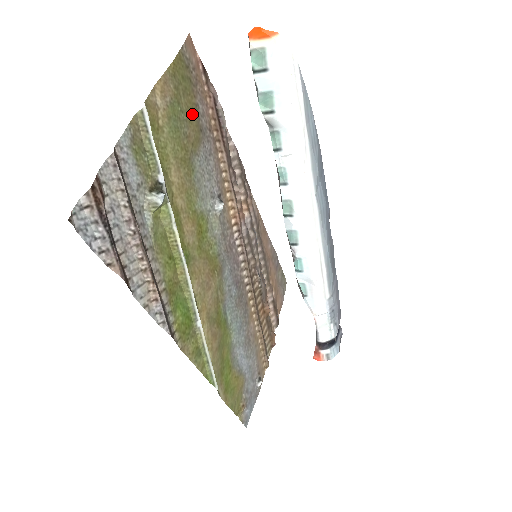
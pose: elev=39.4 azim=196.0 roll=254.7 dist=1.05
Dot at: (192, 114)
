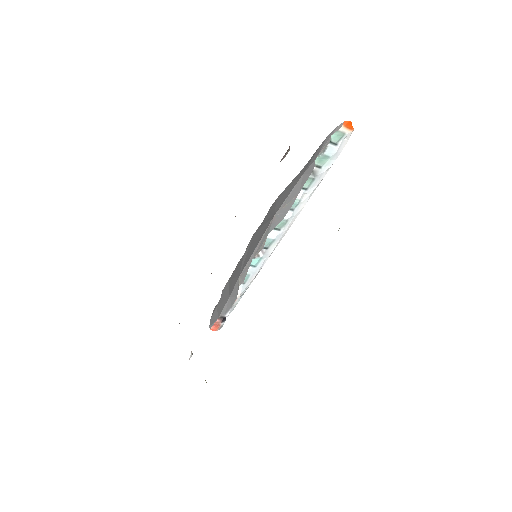
Dot at: occluded
